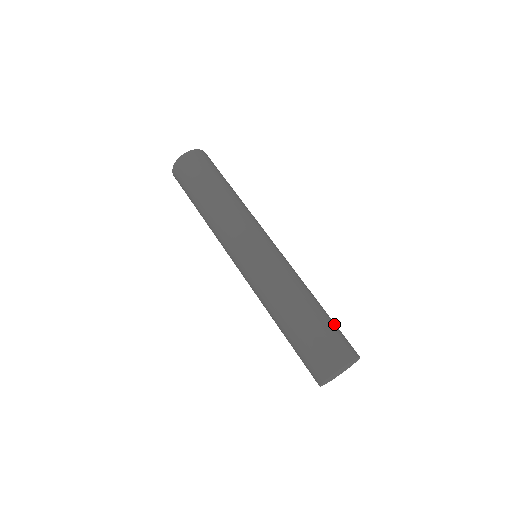
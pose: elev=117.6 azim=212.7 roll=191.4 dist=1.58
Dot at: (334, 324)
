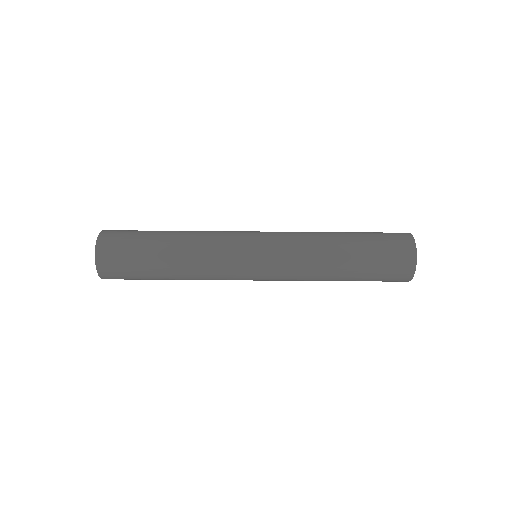
Dot at: (375, 252)
